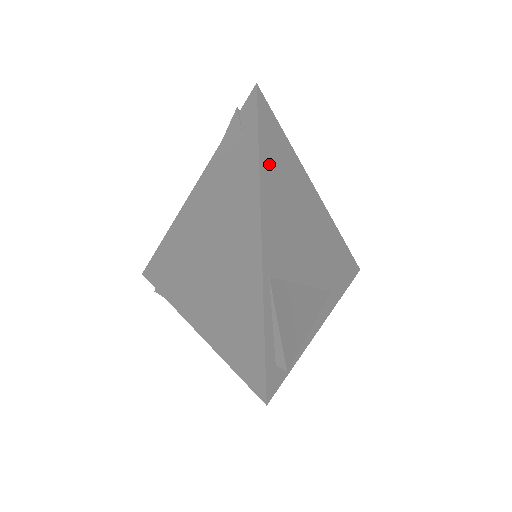
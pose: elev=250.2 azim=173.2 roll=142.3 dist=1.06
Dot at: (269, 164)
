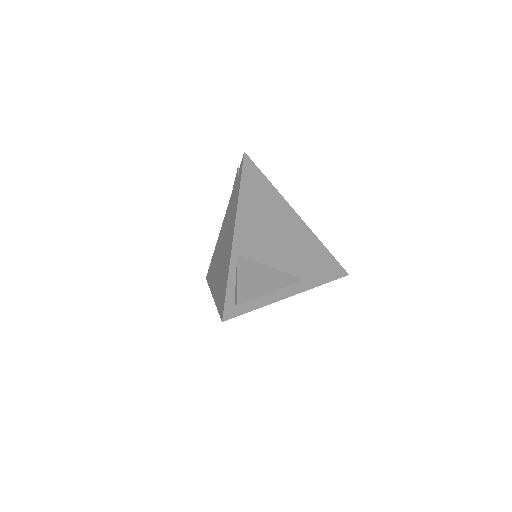
Dot at: (248, 195)
